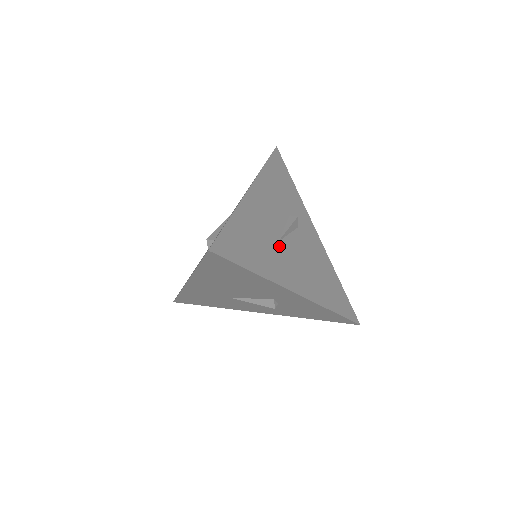
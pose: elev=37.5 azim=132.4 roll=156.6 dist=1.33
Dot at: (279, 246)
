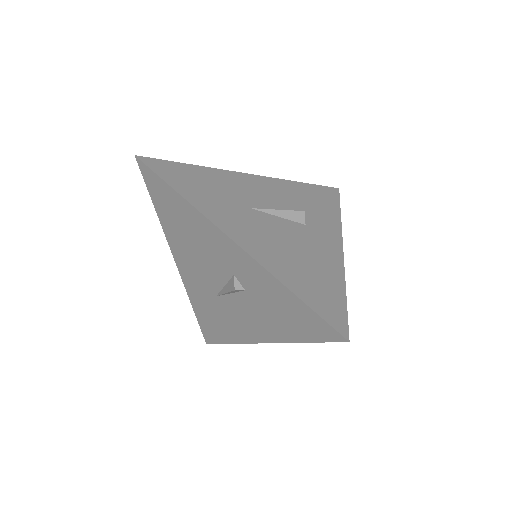
Dot at: (247, 210)
